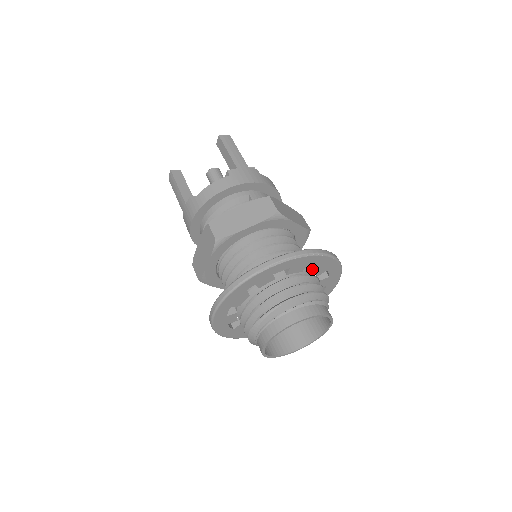
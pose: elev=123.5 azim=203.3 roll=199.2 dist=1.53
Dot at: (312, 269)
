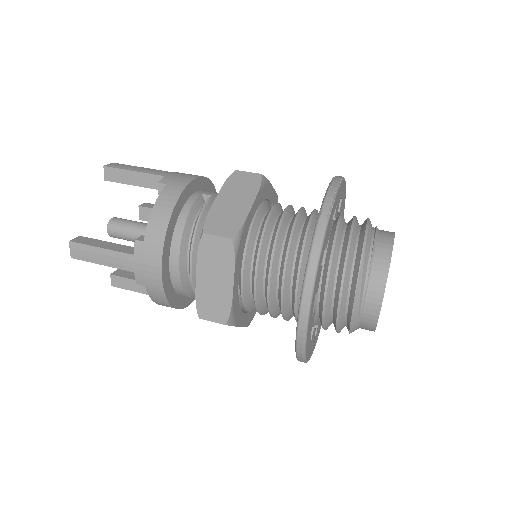
Dot at: occluded
